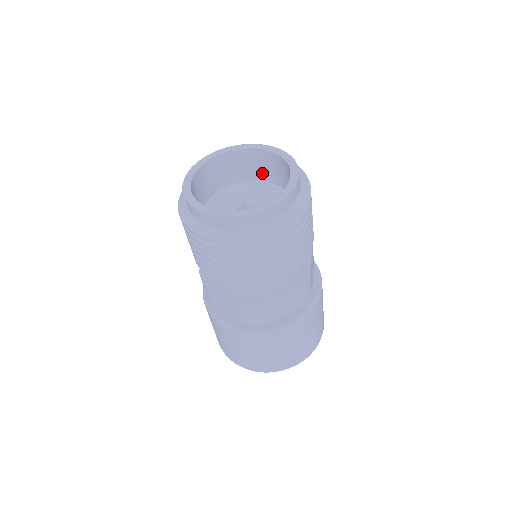
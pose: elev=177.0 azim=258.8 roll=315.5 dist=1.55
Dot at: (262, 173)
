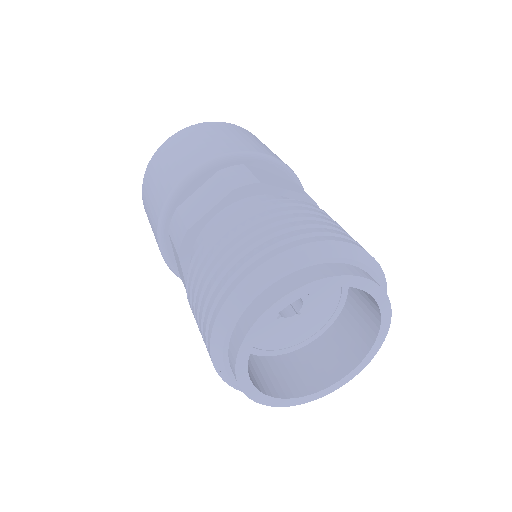
Dot at: occluded
